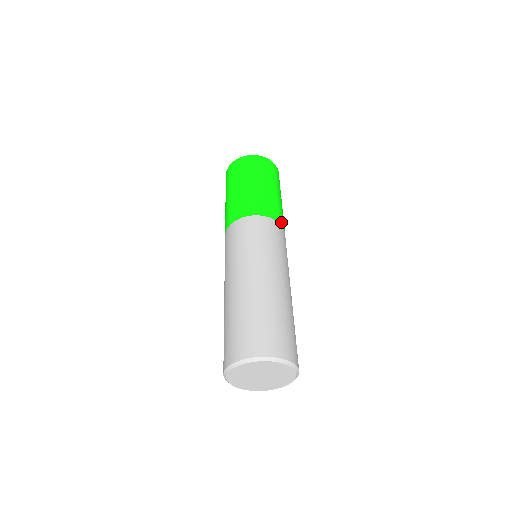
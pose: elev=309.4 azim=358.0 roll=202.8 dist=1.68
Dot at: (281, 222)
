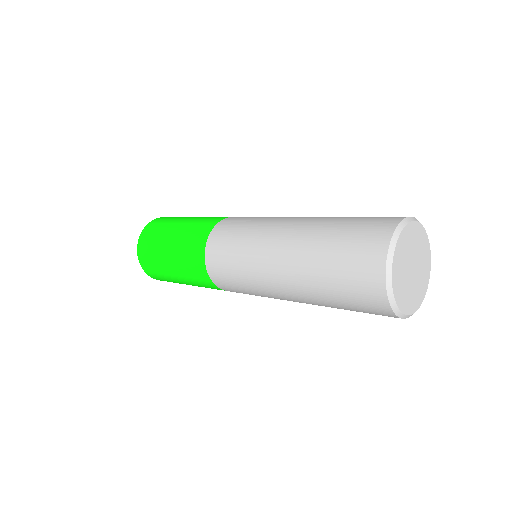
Dot at: occluded
